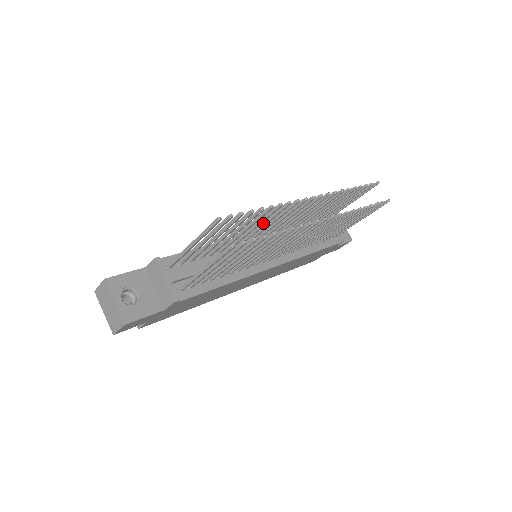
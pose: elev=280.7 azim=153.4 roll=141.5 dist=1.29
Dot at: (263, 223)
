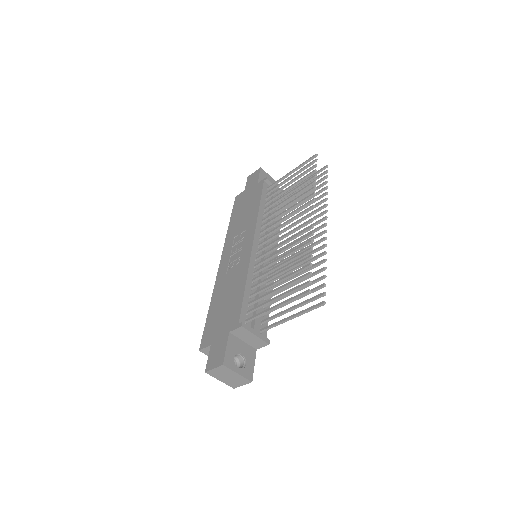
Dot at: (286, 249)
